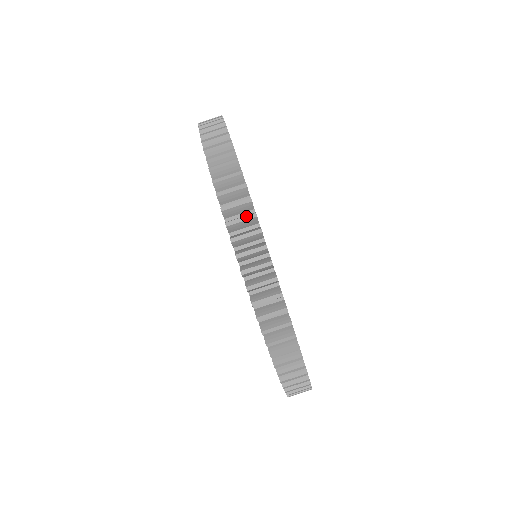
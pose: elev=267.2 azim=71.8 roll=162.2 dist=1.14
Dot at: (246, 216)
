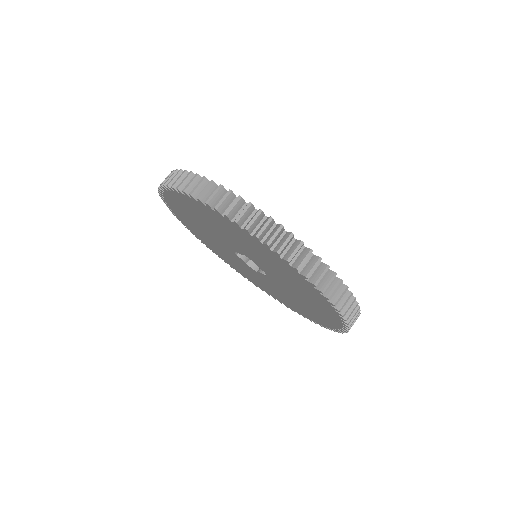
Dot at: (180, 175)
